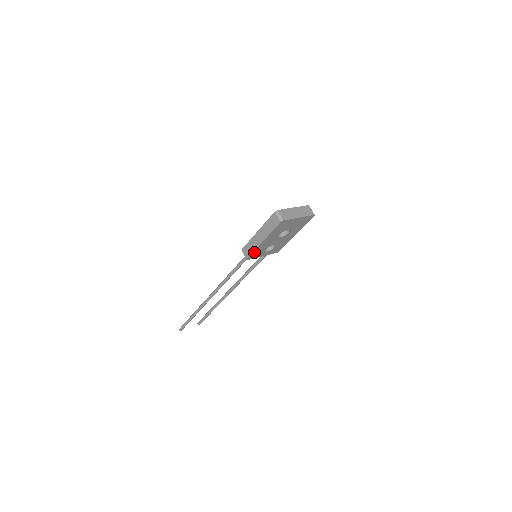
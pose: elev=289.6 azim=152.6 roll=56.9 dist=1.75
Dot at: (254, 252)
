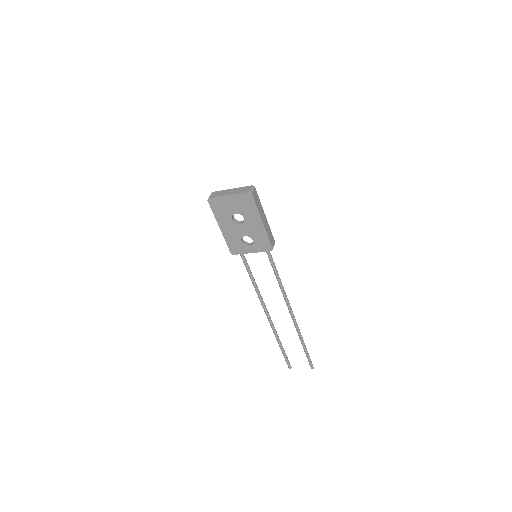
Dot at: (229, 244)
